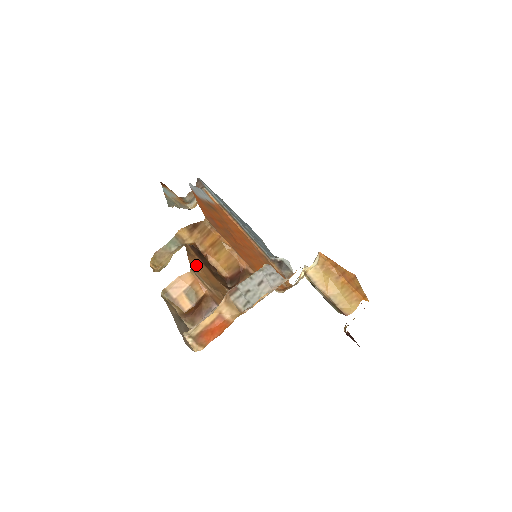
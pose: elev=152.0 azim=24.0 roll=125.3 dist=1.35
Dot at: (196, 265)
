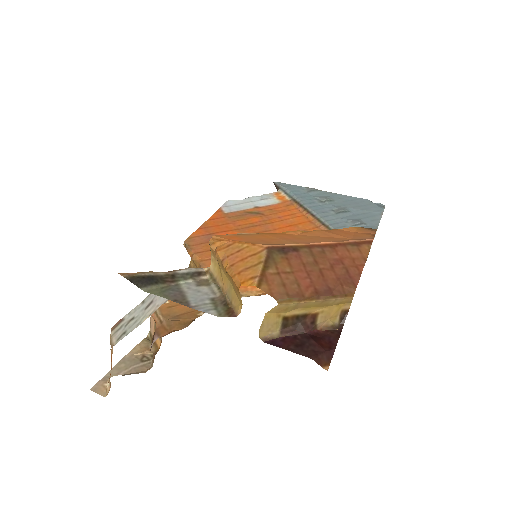
Dot at: occluded
